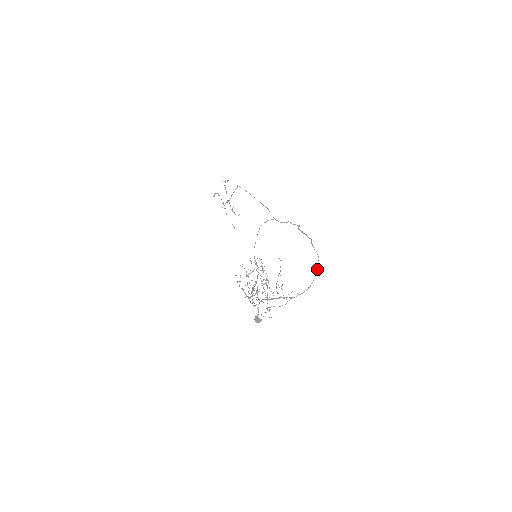
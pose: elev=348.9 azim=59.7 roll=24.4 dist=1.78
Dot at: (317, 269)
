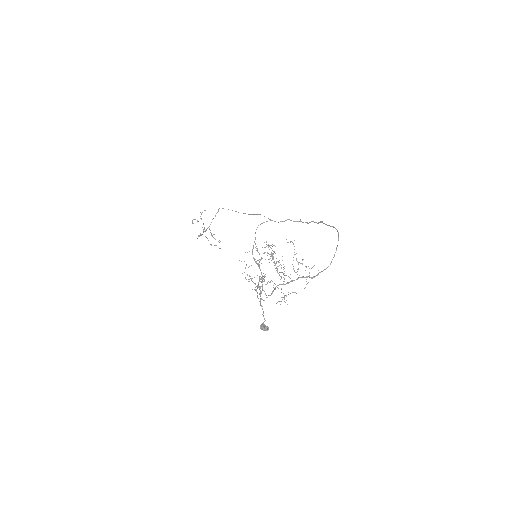
Dot at: occluded
